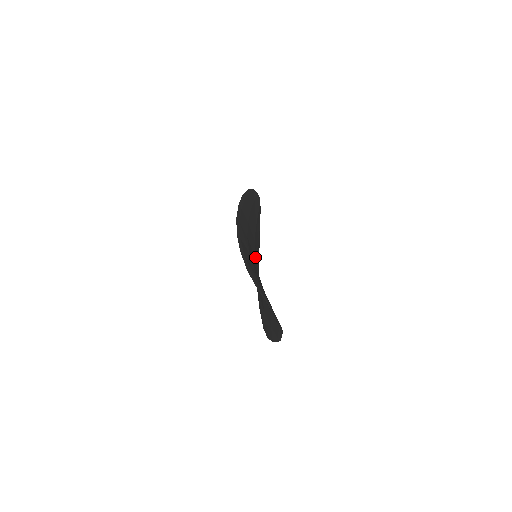
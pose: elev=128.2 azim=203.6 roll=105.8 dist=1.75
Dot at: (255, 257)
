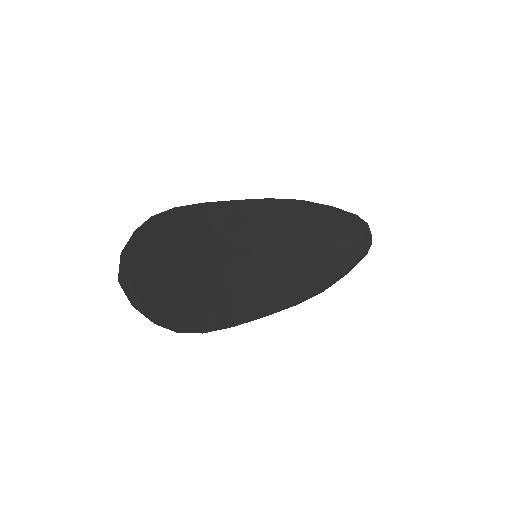
Dot at: (263, 262)
